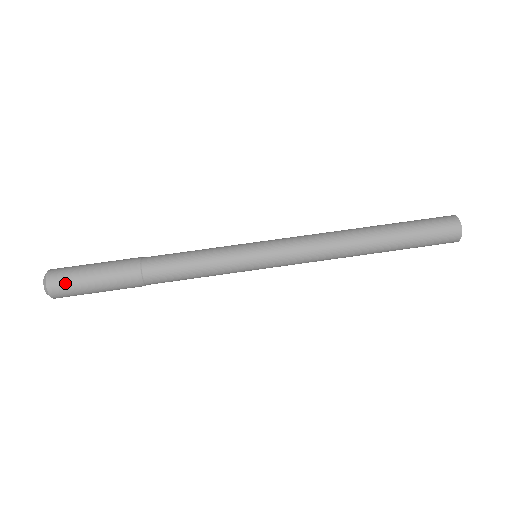
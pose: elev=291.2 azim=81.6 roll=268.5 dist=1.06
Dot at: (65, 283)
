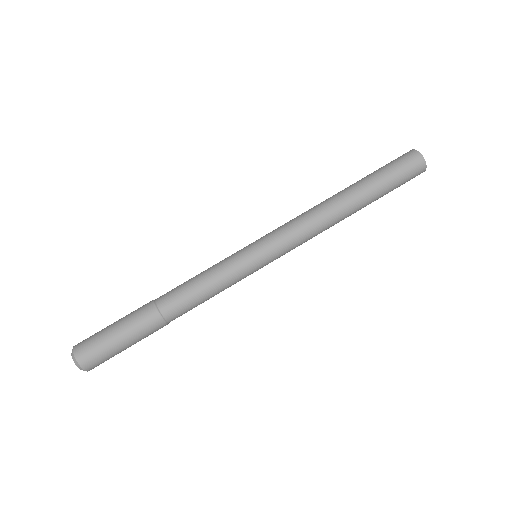
Dot at: (99, 359)
